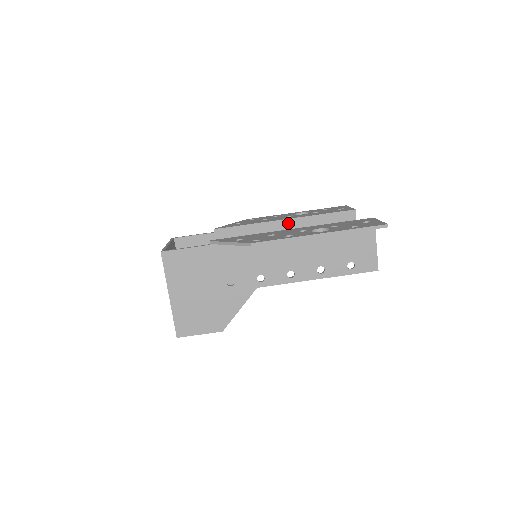
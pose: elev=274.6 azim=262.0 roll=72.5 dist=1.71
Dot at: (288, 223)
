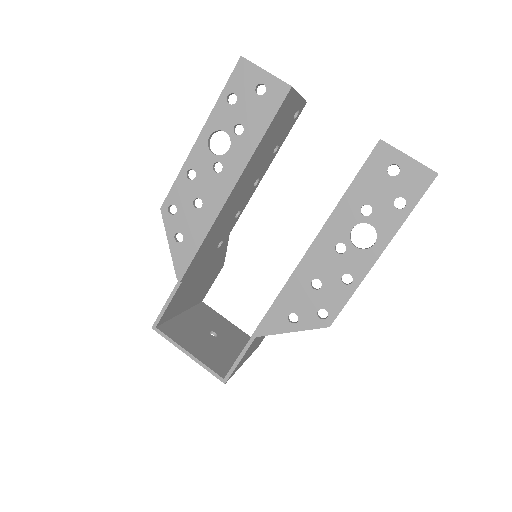
Dot at: (236, 187)
